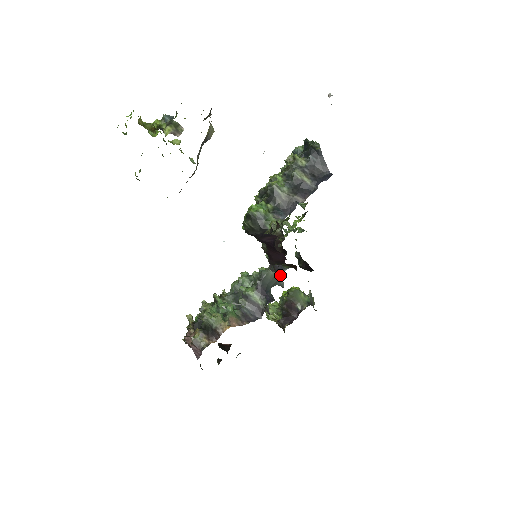
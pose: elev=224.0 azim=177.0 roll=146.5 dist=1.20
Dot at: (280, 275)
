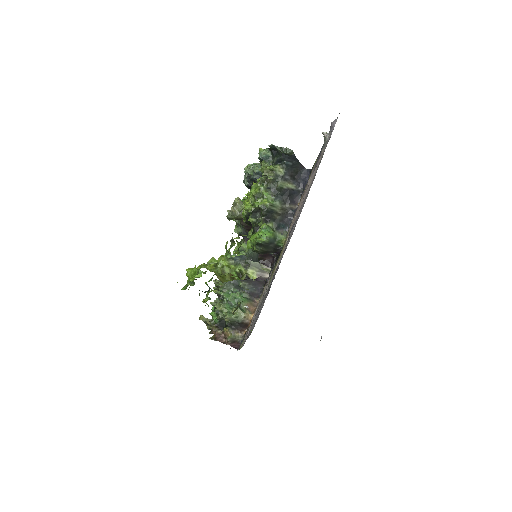
Dot at: occluded
